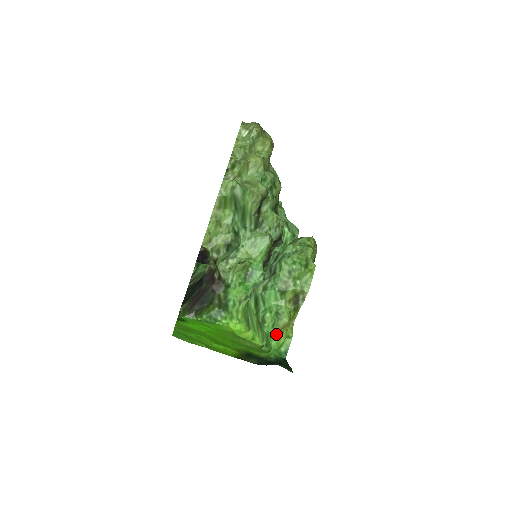
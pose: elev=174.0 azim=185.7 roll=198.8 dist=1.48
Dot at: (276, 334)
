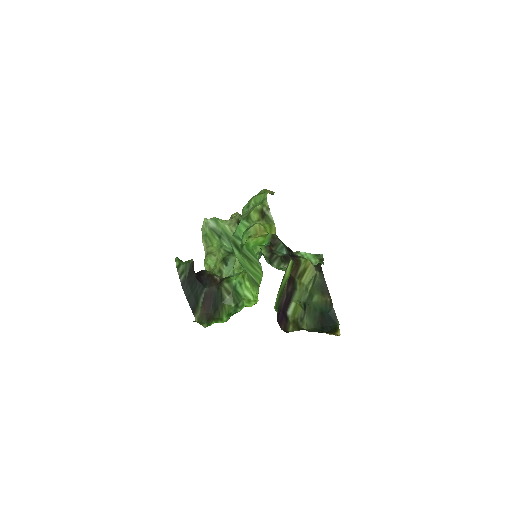
Dot at: (251, 238)
